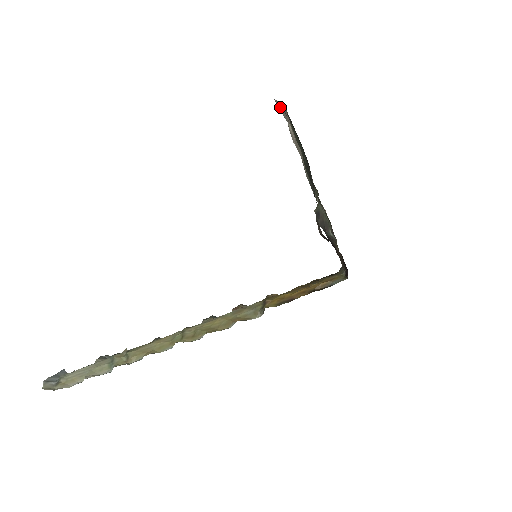
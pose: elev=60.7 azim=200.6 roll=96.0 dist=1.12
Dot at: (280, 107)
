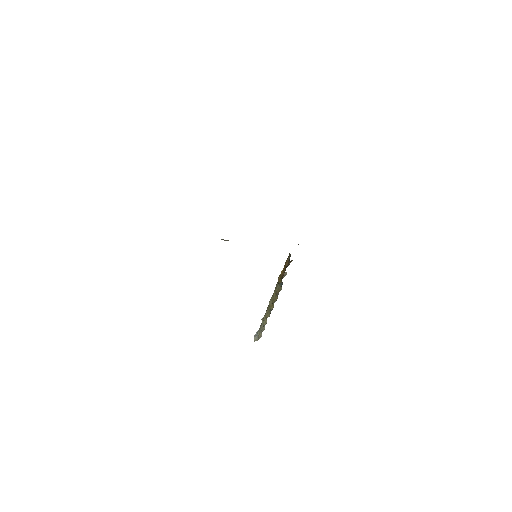
Dot at: occluded
